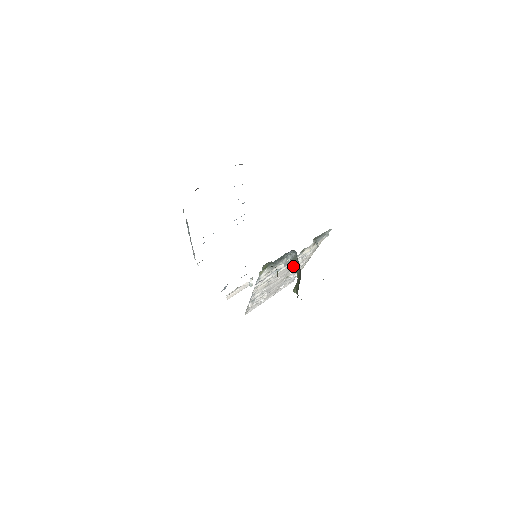
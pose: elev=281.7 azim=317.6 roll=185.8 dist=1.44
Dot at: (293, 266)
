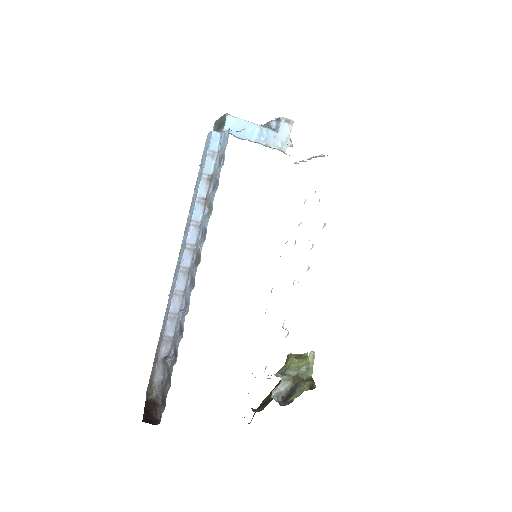
Dot at: occluded
